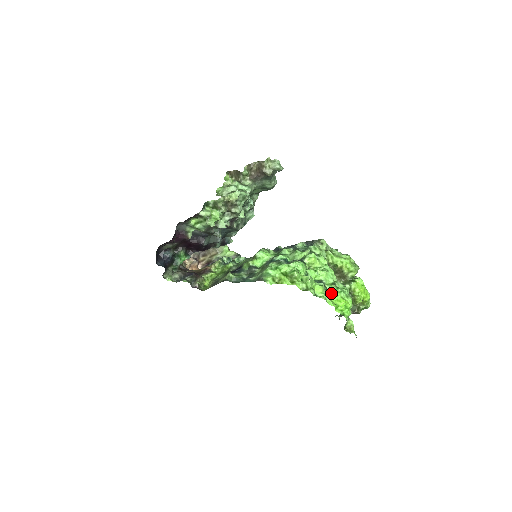
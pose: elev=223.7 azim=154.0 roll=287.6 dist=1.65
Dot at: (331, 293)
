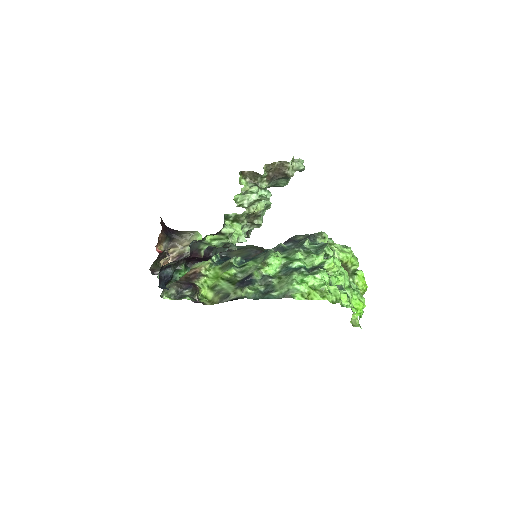
Dot at: (351, 298)
